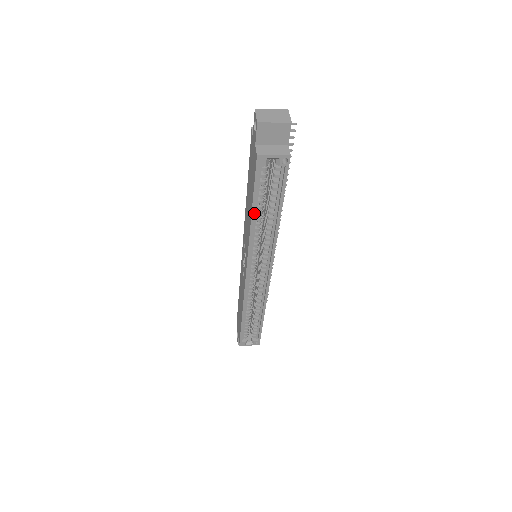
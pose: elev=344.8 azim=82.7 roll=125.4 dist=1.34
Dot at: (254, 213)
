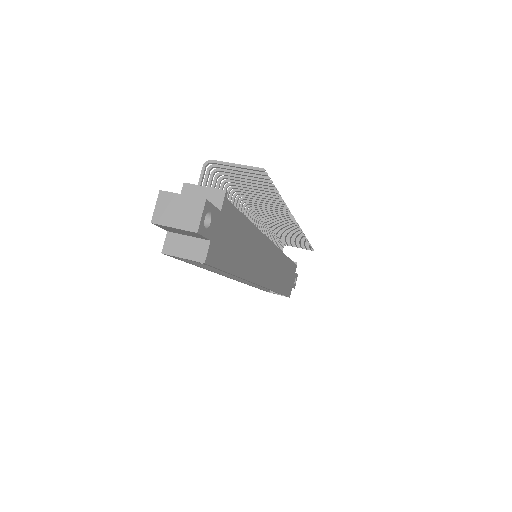
Dot at: (203, 268)
